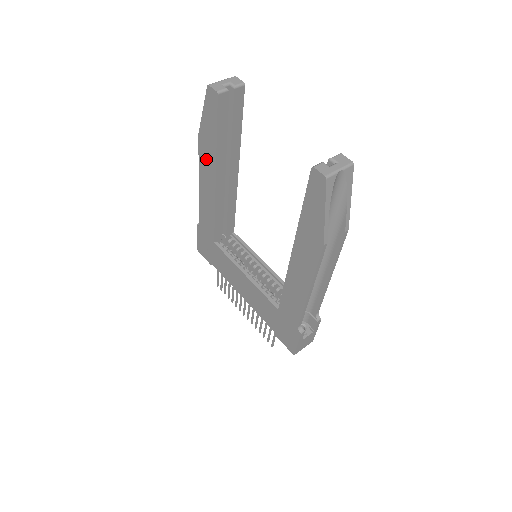
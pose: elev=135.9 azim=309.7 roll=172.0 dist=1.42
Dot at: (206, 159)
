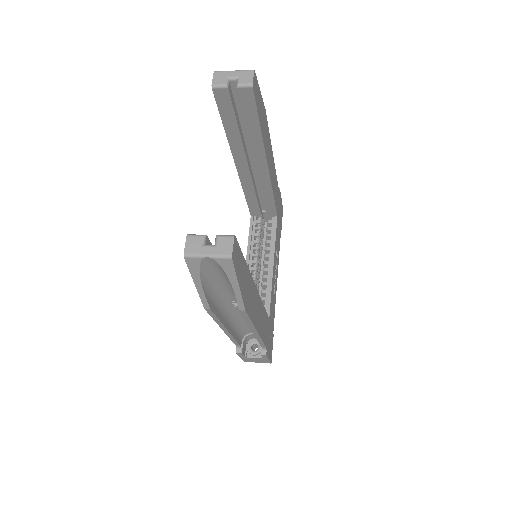
Dot at: occluded
